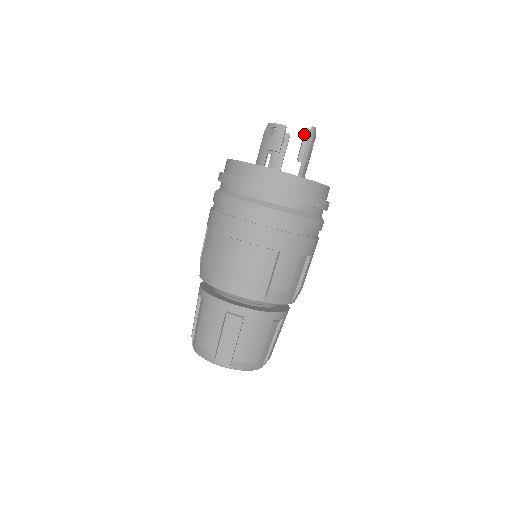
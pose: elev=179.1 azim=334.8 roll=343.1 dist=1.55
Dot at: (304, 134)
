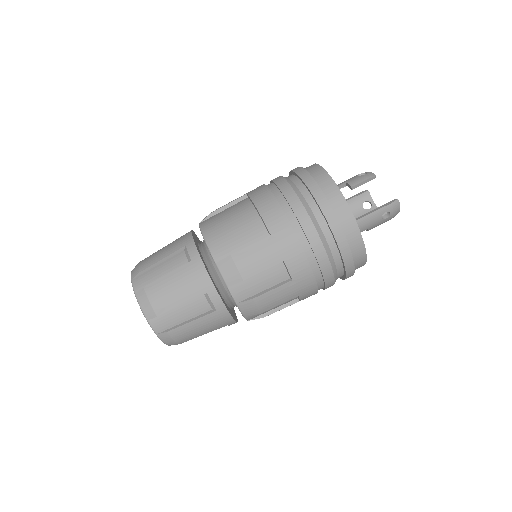
Dot at: occluded
